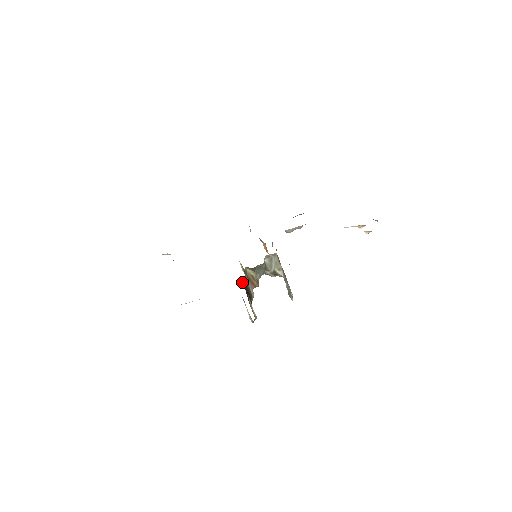
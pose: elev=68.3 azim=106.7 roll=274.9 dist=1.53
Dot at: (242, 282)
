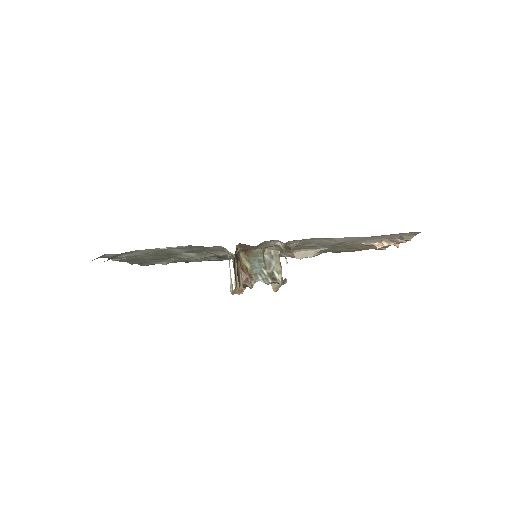
Dot at: (233, 258)
